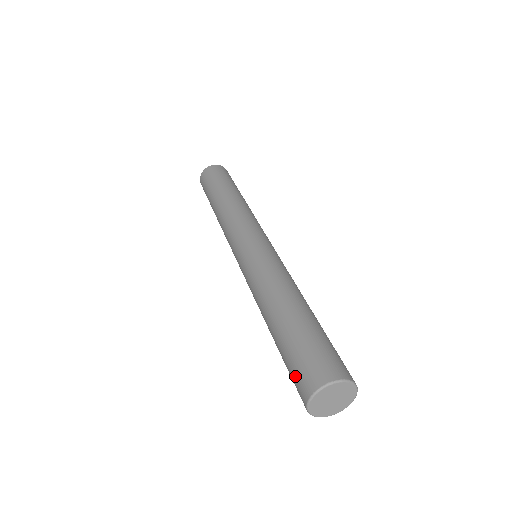
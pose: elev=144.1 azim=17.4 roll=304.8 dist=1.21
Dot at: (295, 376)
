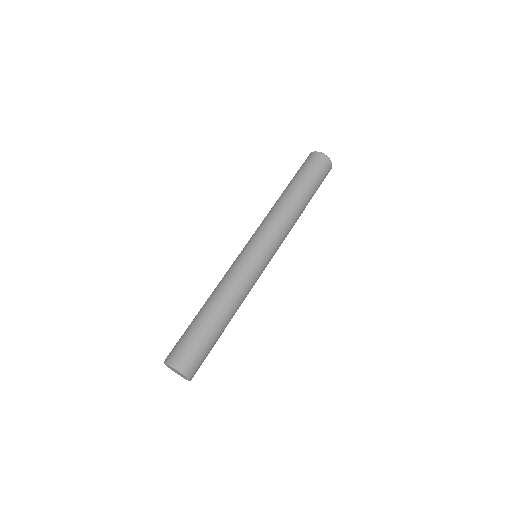
Dot at: occluded
